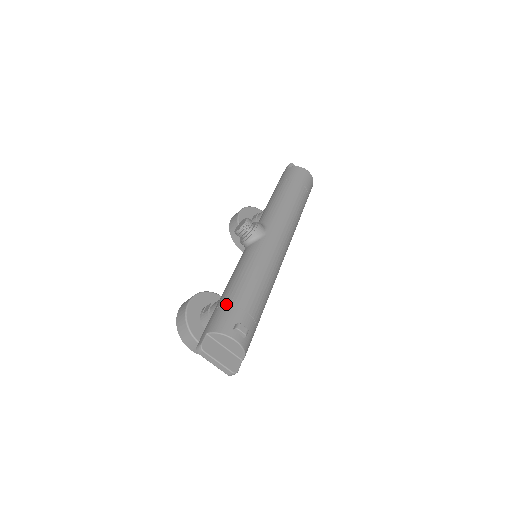
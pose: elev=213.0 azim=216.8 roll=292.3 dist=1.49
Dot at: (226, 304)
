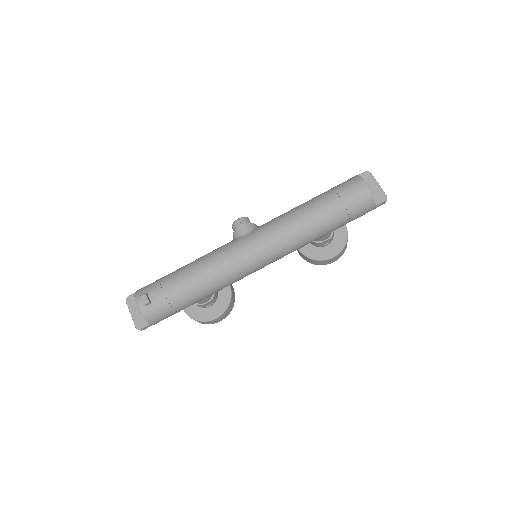
Dot at: (161, 278)
